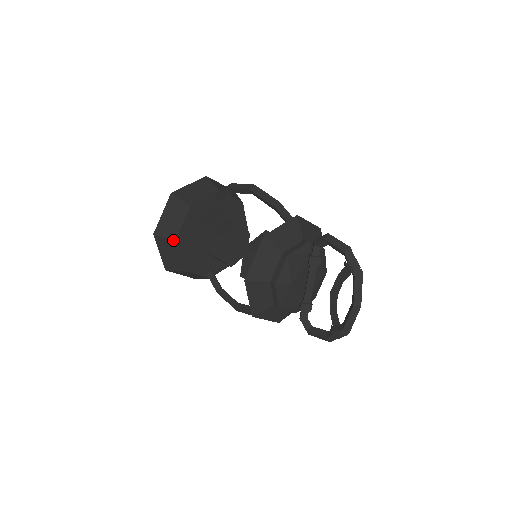
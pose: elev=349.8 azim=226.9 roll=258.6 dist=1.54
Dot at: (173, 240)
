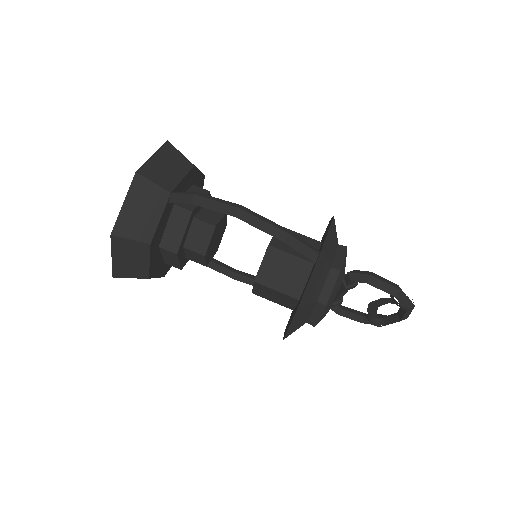
Dot at: occluded
